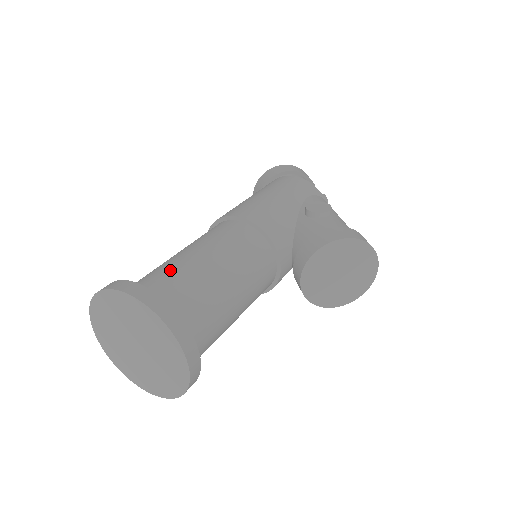
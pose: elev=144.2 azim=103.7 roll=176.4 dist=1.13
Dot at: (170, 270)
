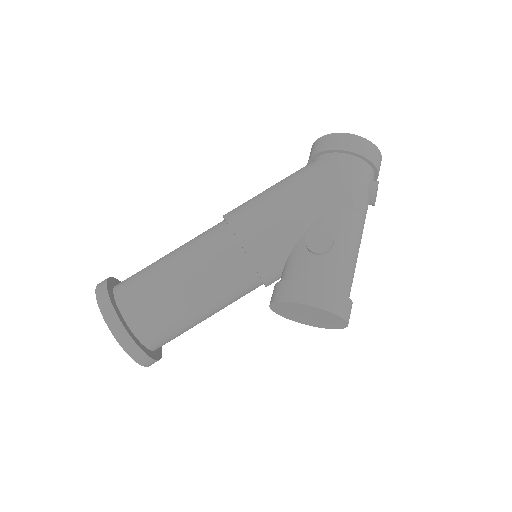
Dot at: (148, 285)
